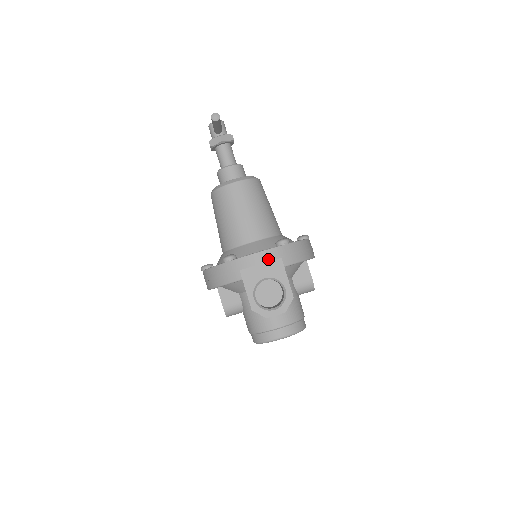
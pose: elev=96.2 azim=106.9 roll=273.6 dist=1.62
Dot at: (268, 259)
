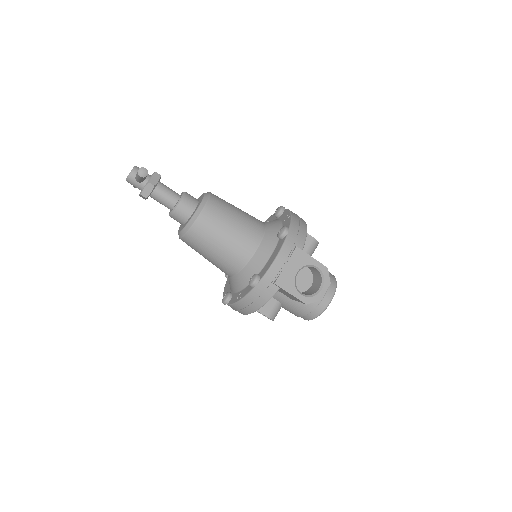
Dot at: (287, 256)
